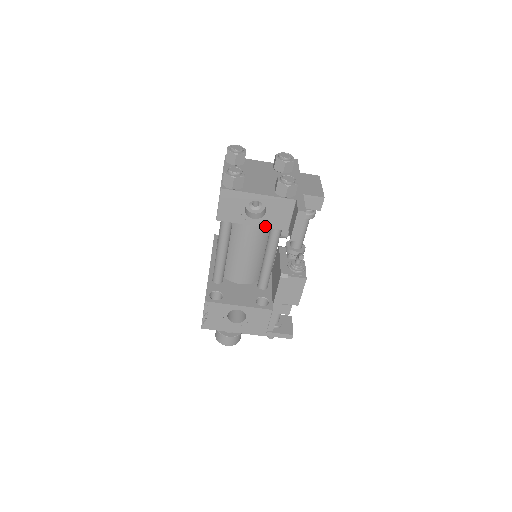
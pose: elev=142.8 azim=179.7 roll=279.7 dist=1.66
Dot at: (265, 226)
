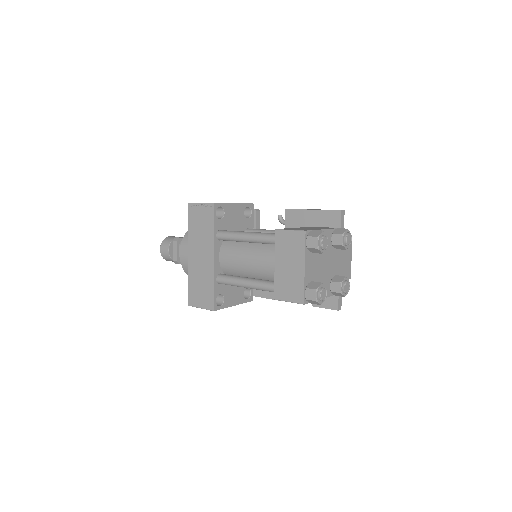
Dot at: occluded
